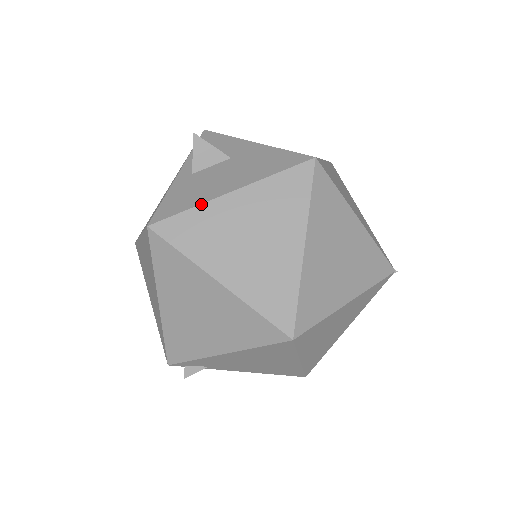
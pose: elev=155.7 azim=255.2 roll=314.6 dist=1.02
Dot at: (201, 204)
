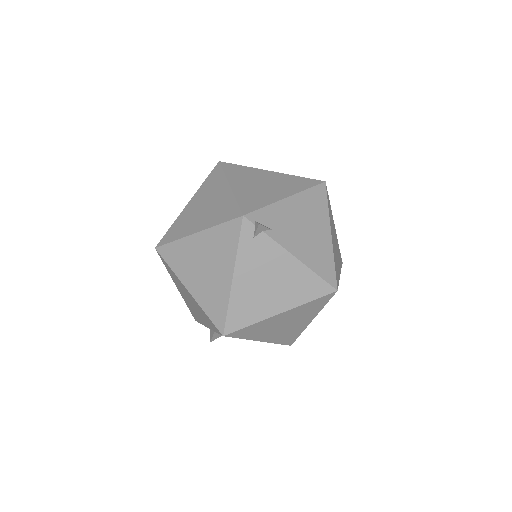
Dot at: occluded
